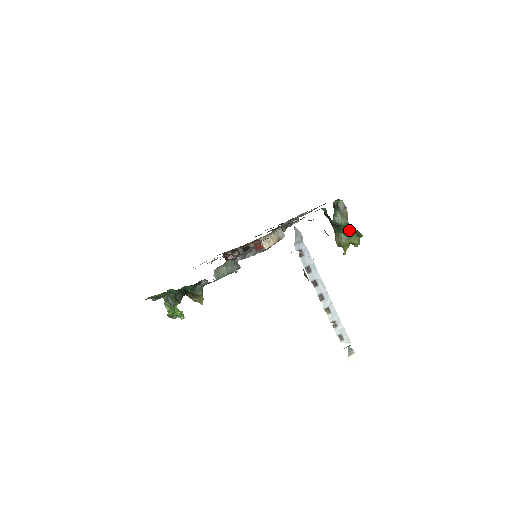
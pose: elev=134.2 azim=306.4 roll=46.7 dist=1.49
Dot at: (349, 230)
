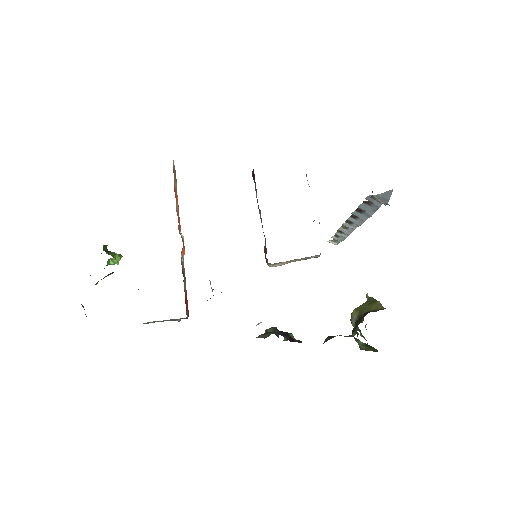
Dot at: occluded
